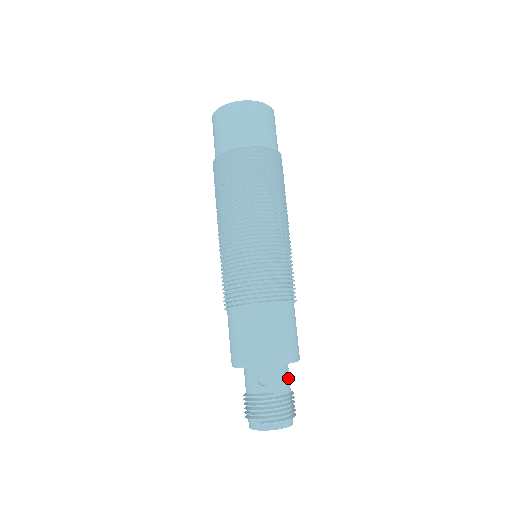
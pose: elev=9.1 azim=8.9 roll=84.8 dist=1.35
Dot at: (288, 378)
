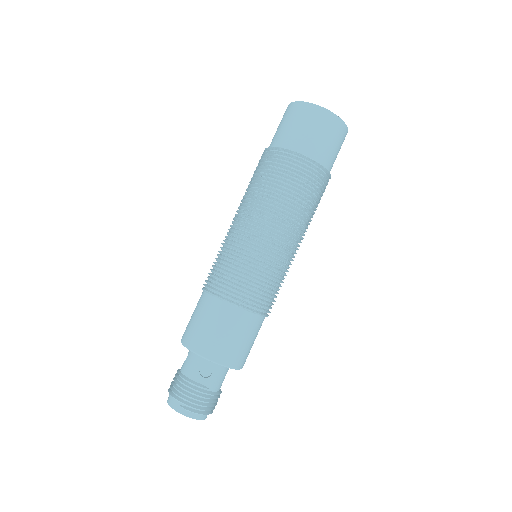
Dot at: occluded
